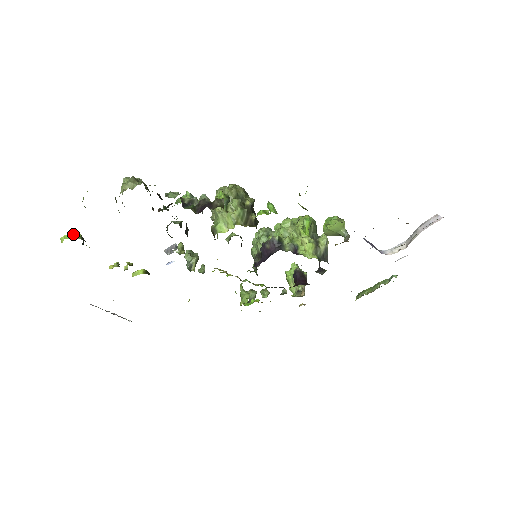
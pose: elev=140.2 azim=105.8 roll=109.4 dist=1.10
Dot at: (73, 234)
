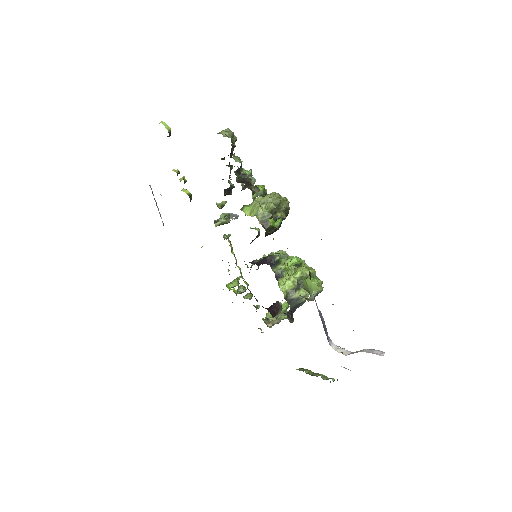
Dot at: occluded
